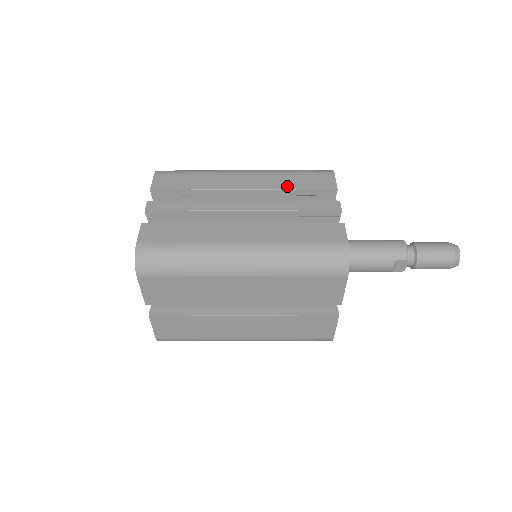
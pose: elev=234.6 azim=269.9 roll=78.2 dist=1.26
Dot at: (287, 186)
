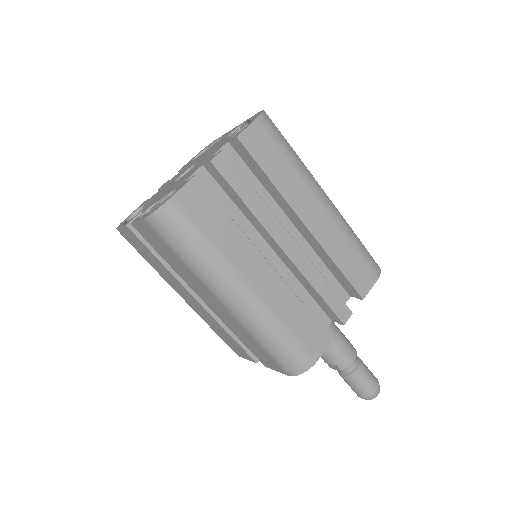
Dot at: (336, 257)
